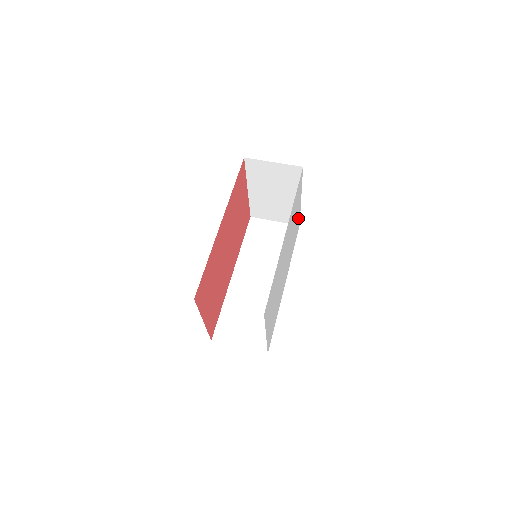
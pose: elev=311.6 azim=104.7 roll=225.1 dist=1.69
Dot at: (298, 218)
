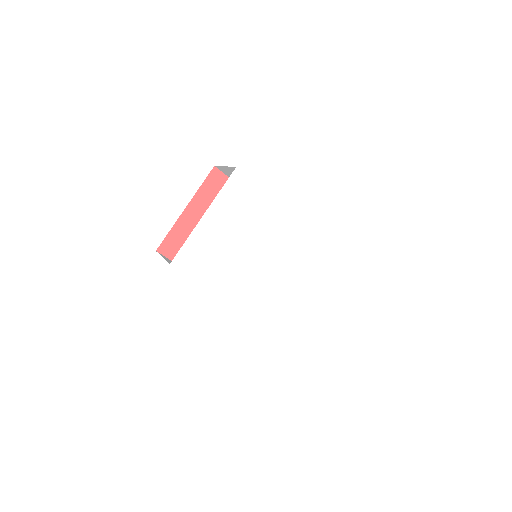
Dot at: (305, 314)
